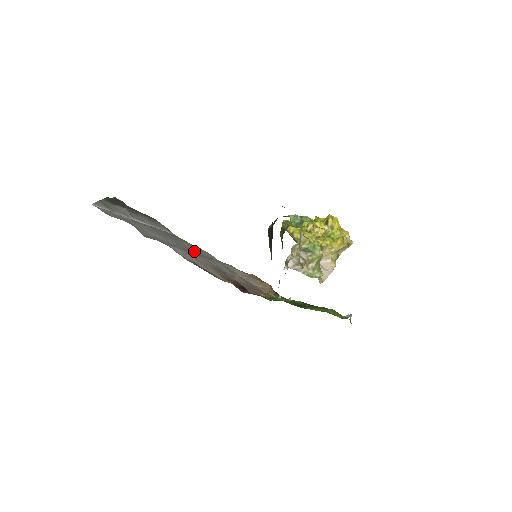
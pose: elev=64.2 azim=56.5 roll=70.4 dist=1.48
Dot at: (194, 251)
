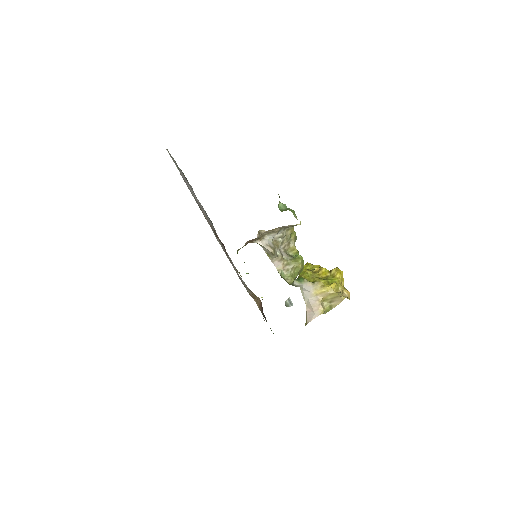
Dot at: (220, 243)
